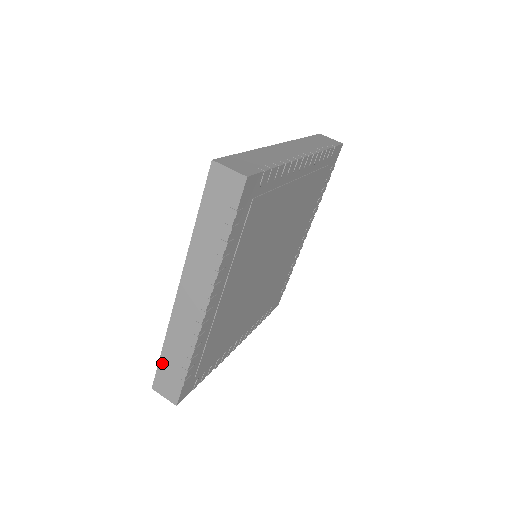
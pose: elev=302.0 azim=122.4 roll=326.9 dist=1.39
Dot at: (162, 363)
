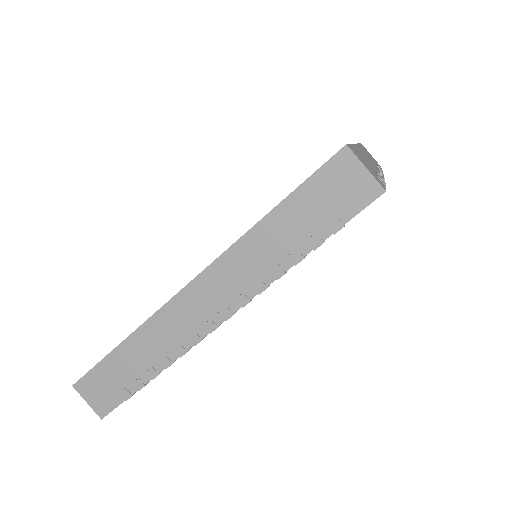
Dot at: occluded
